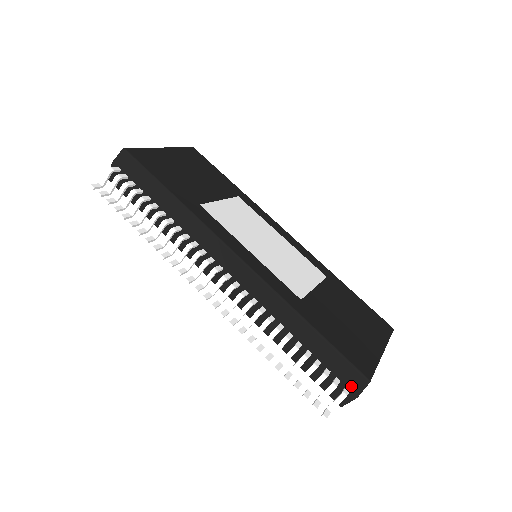
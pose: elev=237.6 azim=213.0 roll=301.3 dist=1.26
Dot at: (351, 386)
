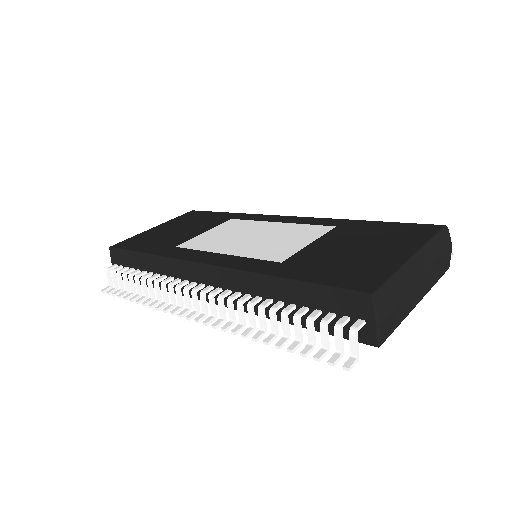
Dot at: (362, 315)
